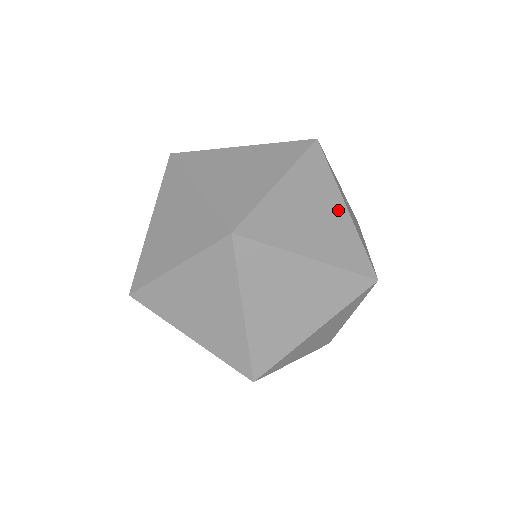
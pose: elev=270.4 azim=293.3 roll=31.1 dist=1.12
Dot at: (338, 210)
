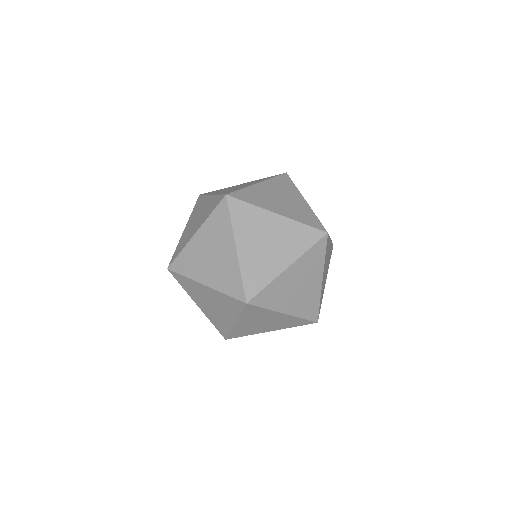
Dot at: (299, 200)
